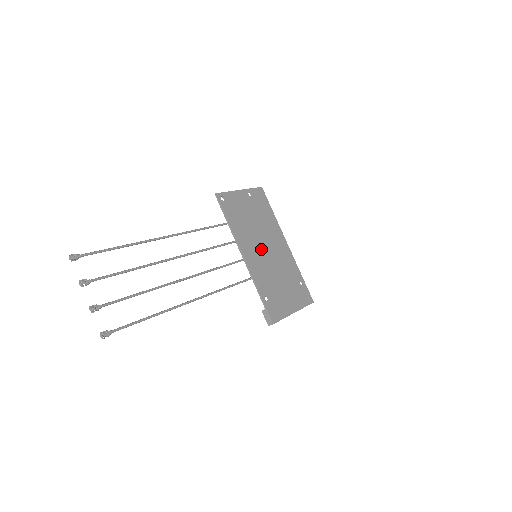
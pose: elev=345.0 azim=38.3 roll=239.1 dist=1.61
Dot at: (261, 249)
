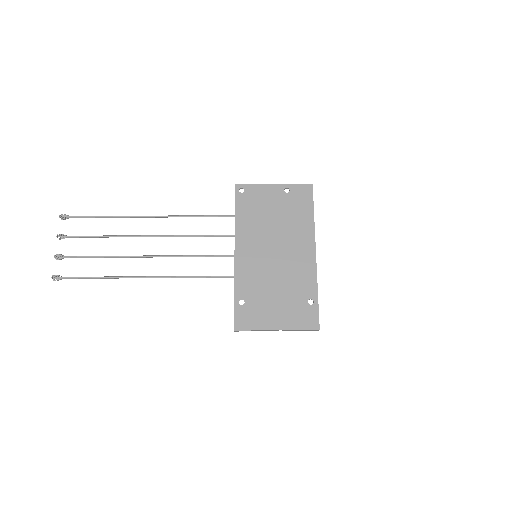
Dot at: (267, 250)
